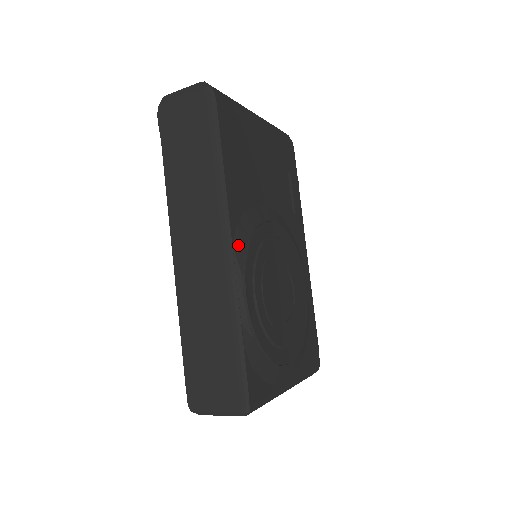
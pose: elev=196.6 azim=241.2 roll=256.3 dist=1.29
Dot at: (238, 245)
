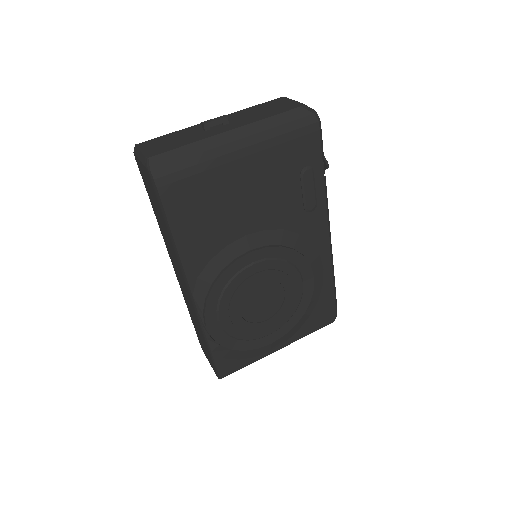
Dot at: (199, 293)
